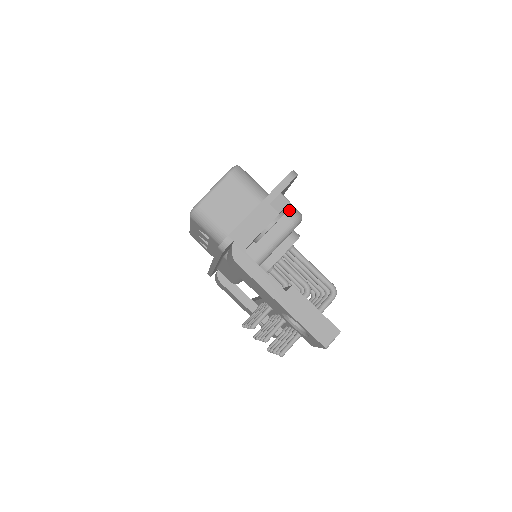
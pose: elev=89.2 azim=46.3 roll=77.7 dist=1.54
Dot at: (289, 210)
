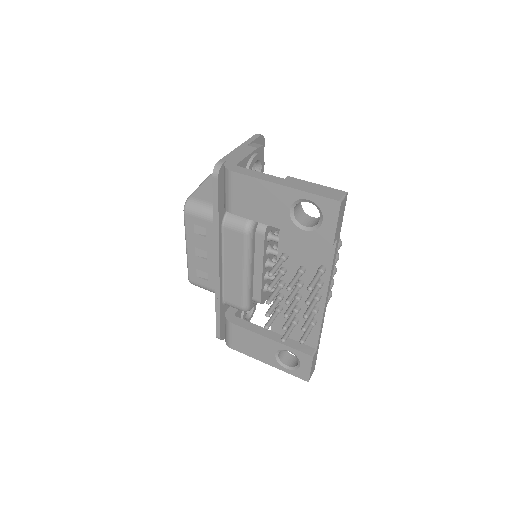
Dot at: occluded
